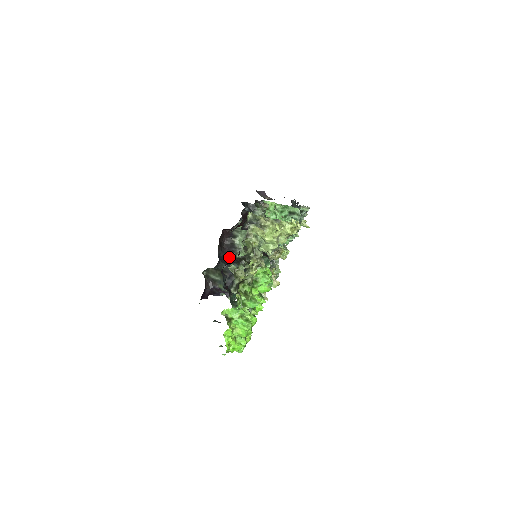
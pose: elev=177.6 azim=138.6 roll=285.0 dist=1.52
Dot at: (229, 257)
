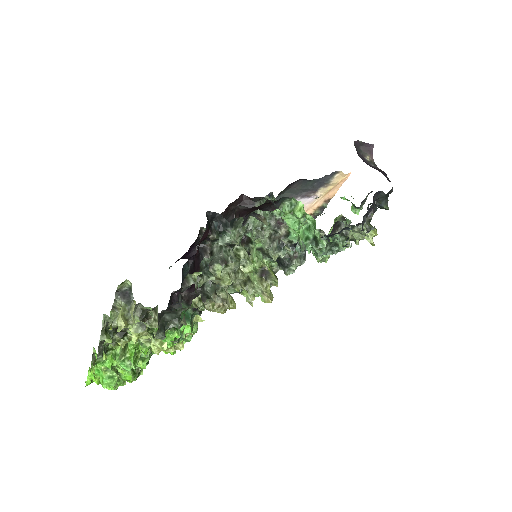
Dot at: occluded
